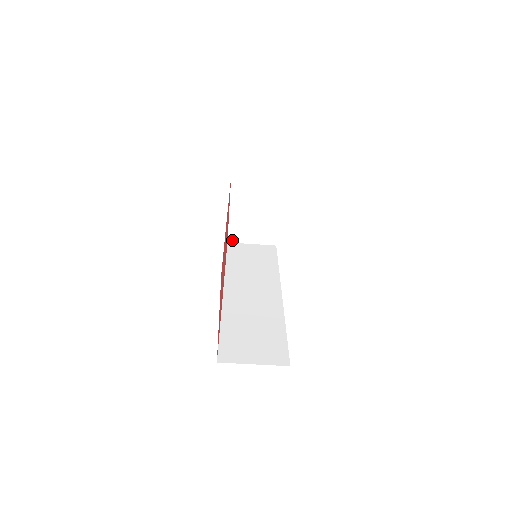
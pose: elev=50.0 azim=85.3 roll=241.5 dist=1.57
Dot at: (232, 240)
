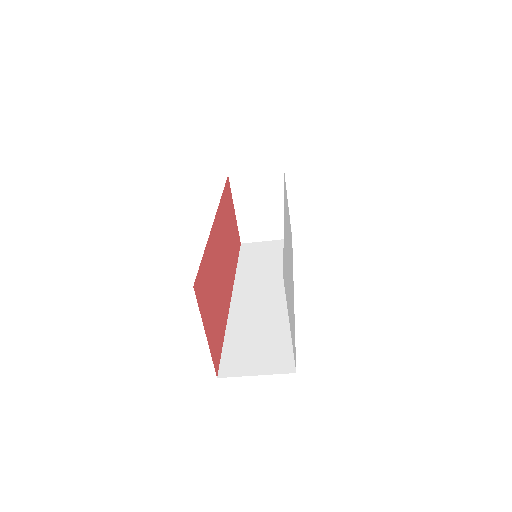
Dot at: (245, 240)
